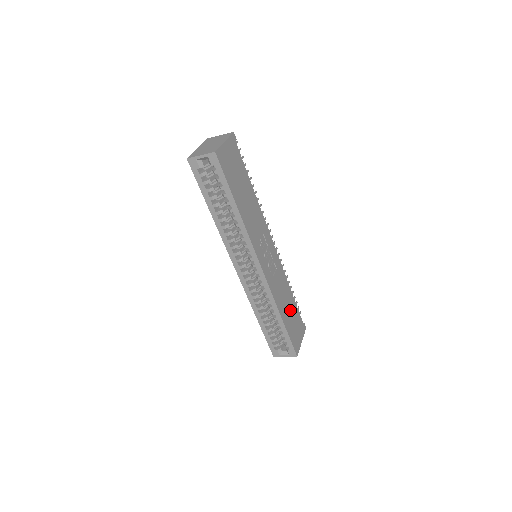
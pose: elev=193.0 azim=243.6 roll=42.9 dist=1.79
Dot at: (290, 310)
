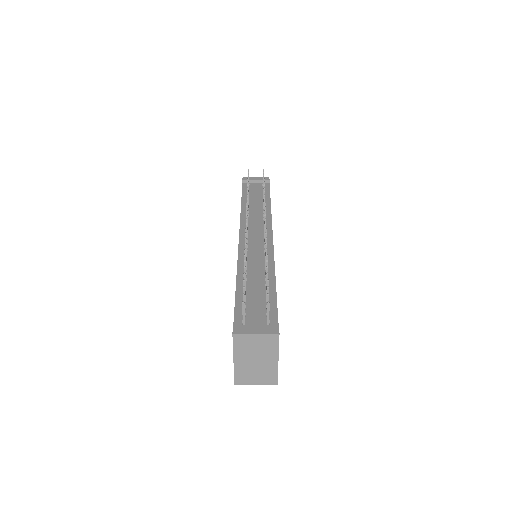
Dot at: occluded
